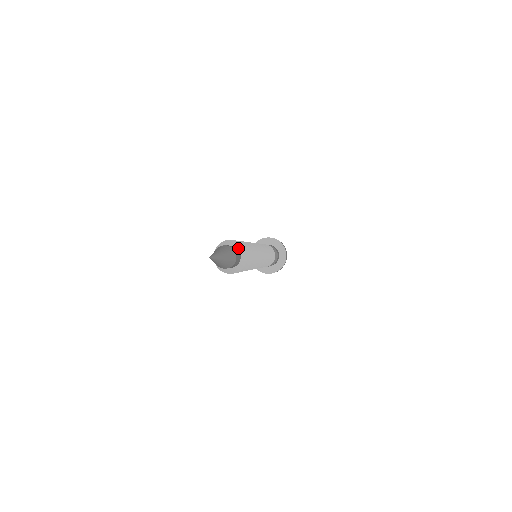
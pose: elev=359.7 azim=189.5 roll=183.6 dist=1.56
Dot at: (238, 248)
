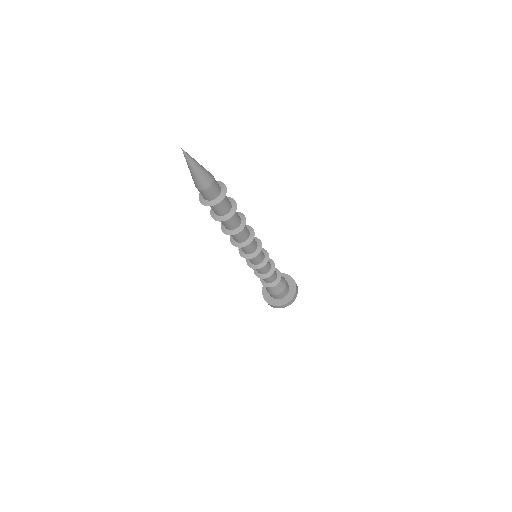
Dot at: occluded
